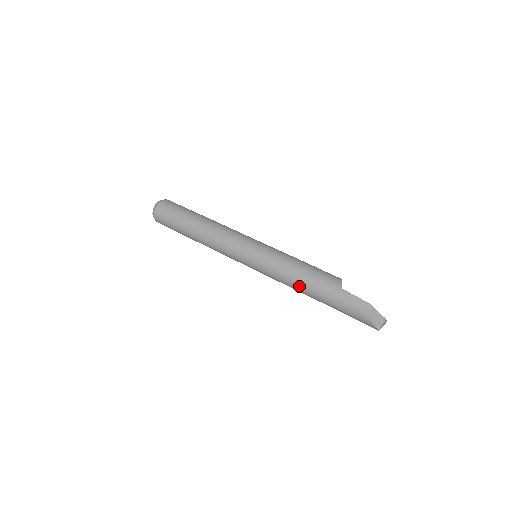
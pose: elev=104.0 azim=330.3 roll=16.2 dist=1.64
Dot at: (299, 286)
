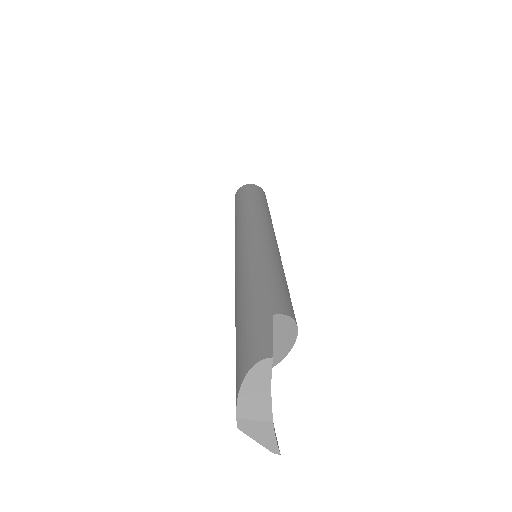
Dot at: (239, 288)
